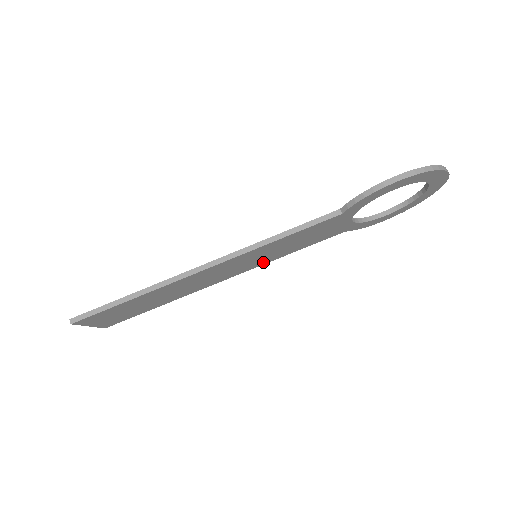
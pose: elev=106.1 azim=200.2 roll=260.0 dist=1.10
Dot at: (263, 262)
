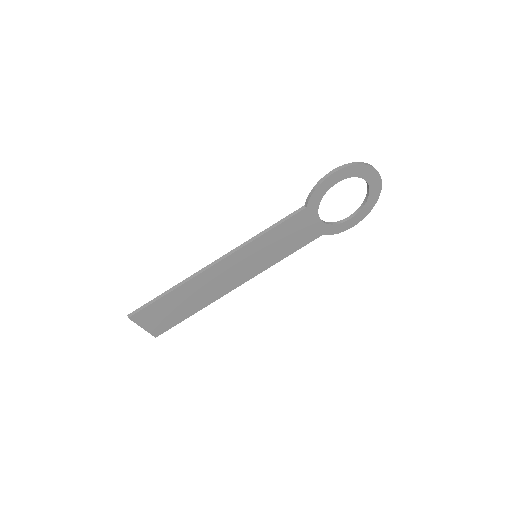
Dot at: (265, 266)
